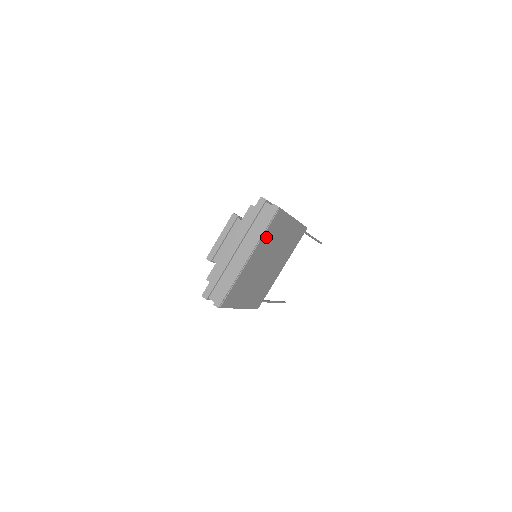
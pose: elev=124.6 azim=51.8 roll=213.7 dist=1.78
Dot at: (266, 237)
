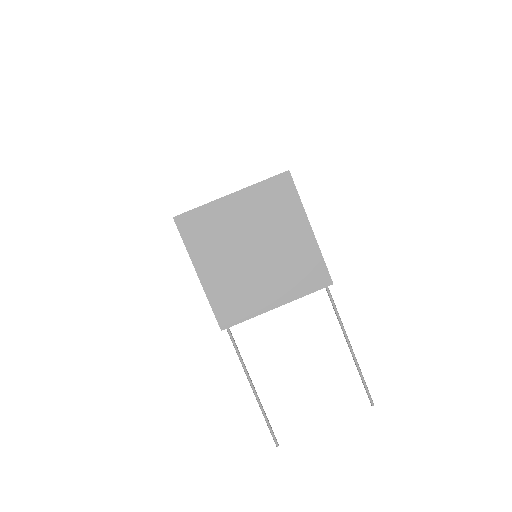
Dot at: (262, 194)
